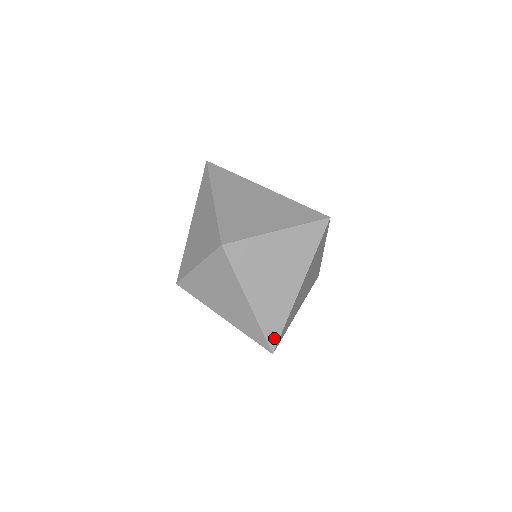
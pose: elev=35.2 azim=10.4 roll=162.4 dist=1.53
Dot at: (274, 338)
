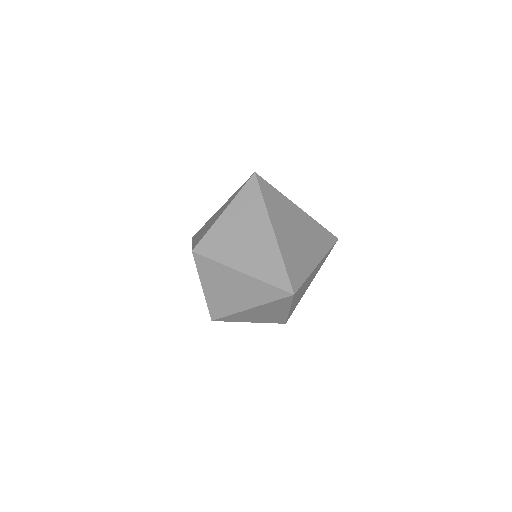
Dot at: (284, 282)
